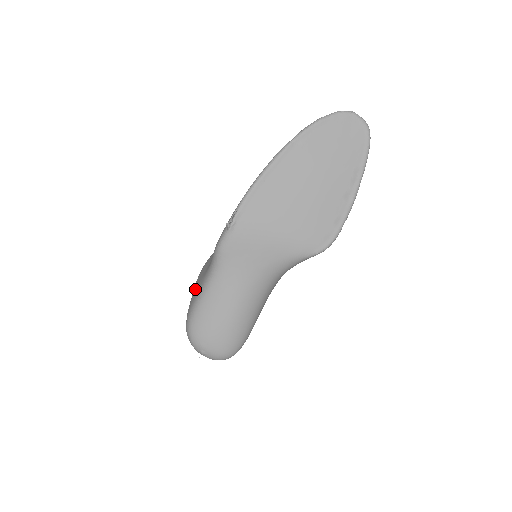
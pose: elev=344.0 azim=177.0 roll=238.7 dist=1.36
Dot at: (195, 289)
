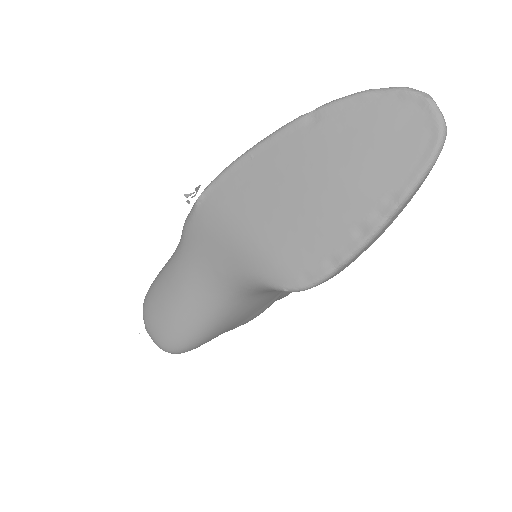
Dot at: occluded
